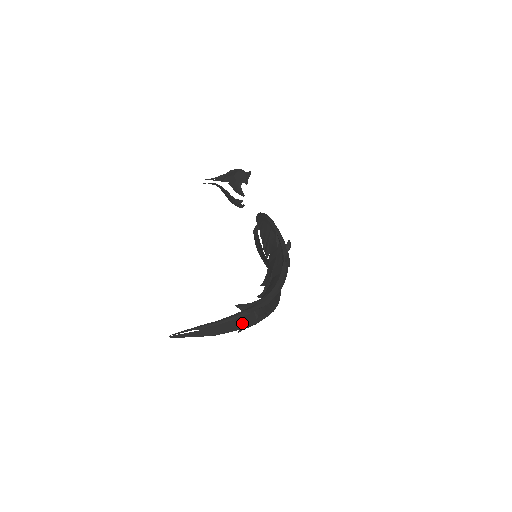
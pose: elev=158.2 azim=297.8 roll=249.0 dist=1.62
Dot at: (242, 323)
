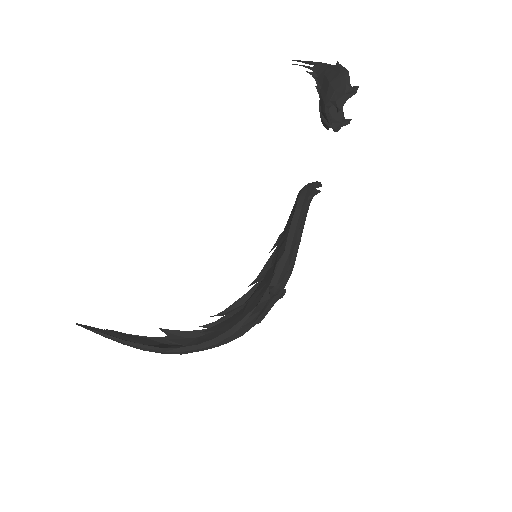
Dot at: occluded
